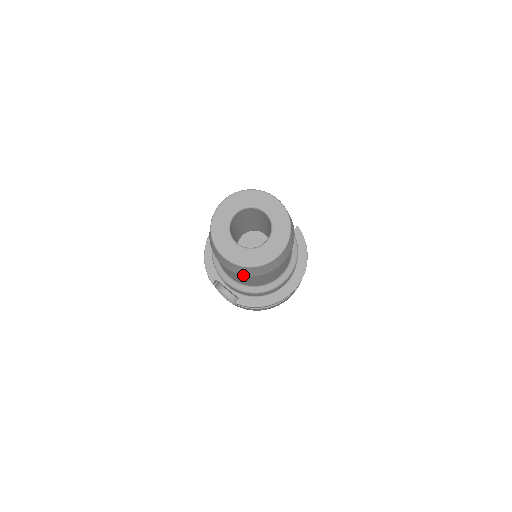
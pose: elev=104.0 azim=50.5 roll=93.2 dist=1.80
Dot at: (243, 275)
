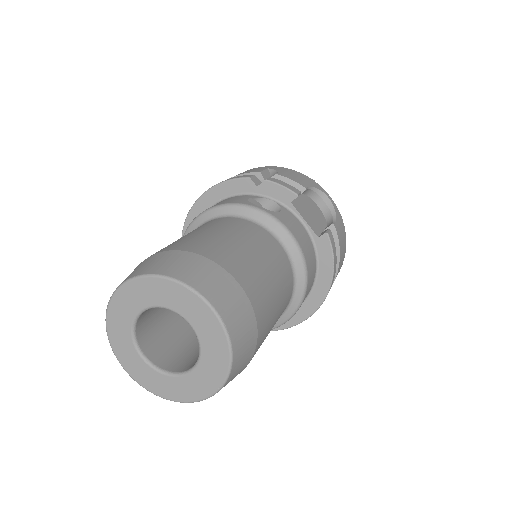
Dot at: occluded
